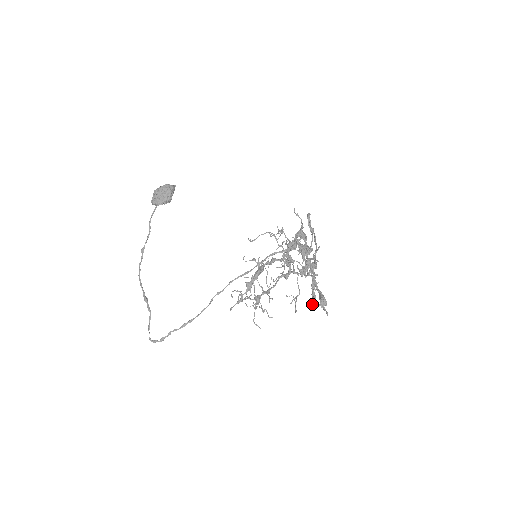
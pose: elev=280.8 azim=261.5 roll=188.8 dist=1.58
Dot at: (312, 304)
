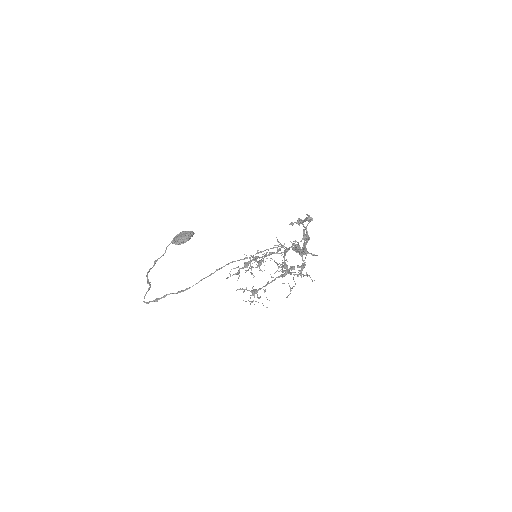
Dot at: (303, 253)
